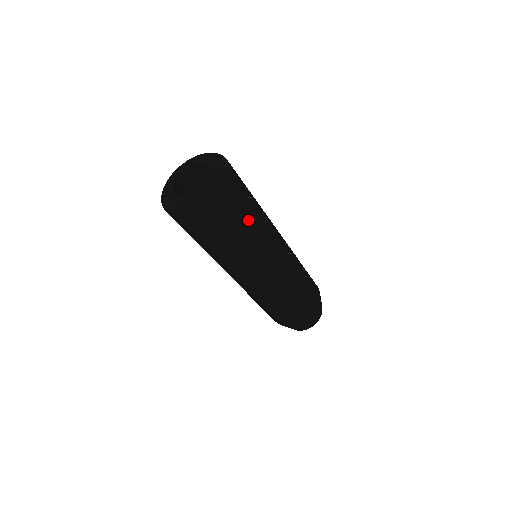
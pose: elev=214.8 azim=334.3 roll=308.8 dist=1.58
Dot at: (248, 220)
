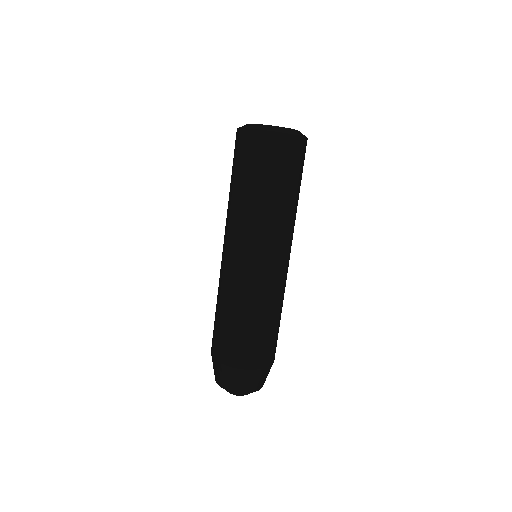
Dot at: (297, 186)
